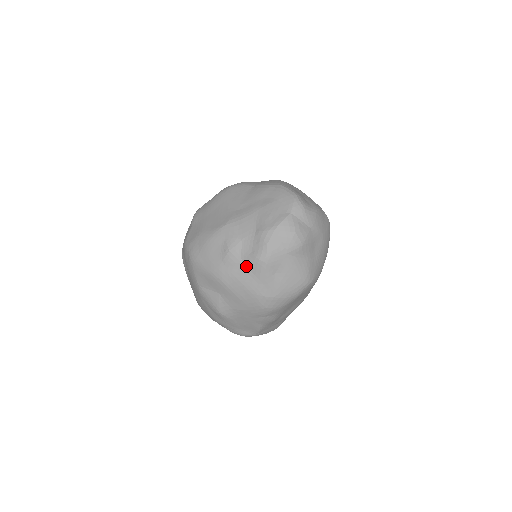
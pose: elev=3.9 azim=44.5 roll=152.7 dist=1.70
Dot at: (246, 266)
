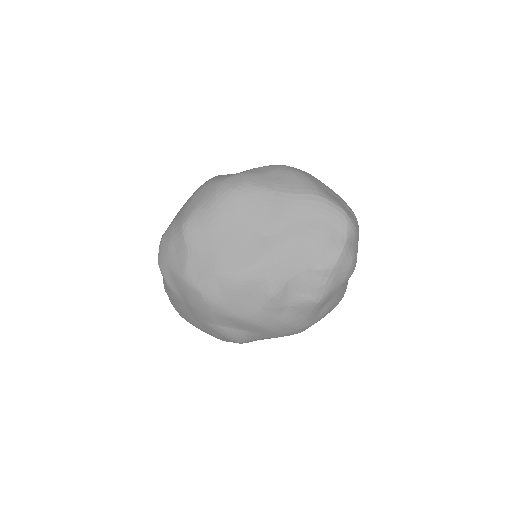
Dot at: (294, 308)
